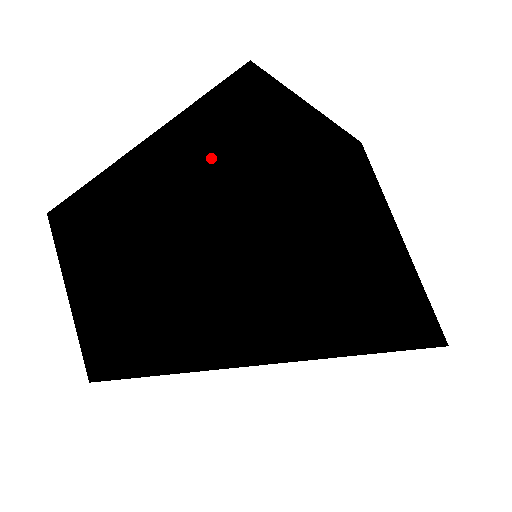
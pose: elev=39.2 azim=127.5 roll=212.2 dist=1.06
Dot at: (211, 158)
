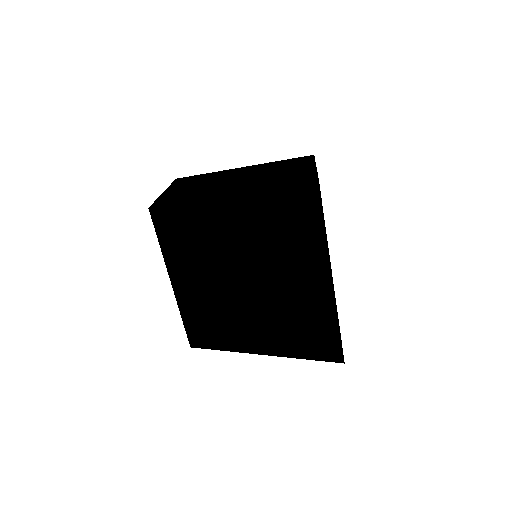
Dot at: (281, 166)
